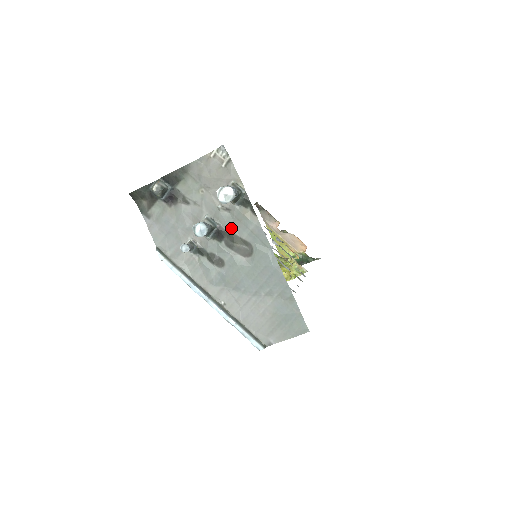
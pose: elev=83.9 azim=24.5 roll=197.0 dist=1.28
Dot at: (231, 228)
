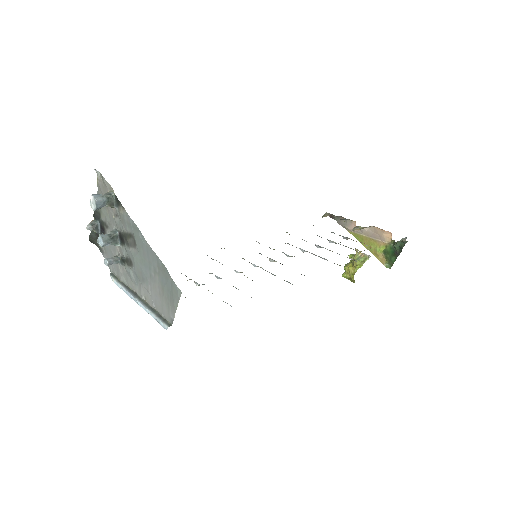
Dot at: (123, 229)
